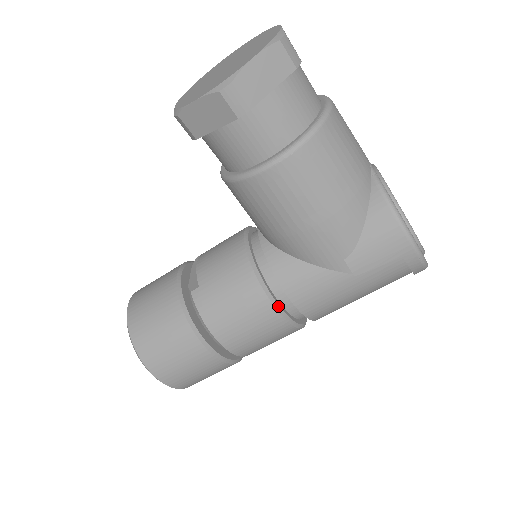
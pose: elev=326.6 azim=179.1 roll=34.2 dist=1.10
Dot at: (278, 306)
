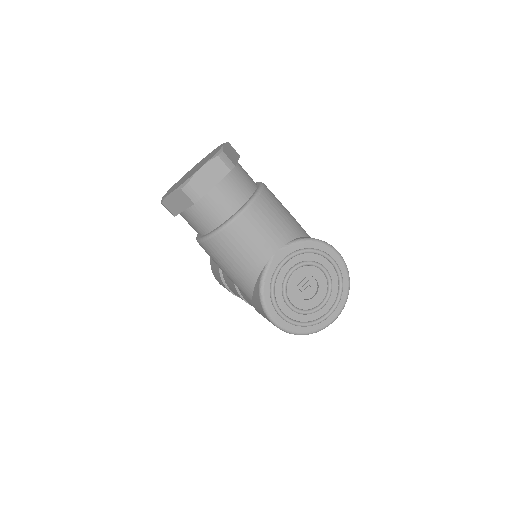
Dot at: (241, 295)
